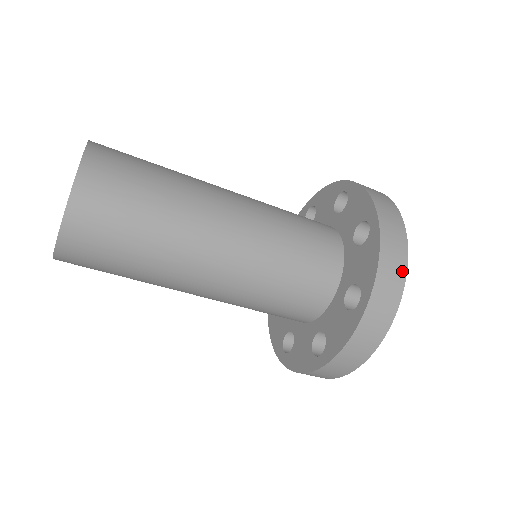
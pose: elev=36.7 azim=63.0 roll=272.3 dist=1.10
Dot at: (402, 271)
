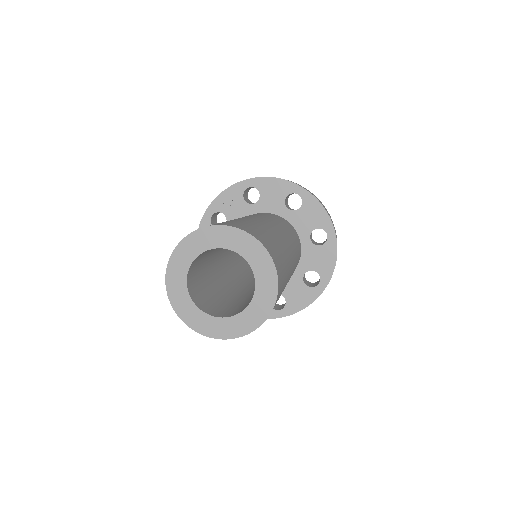
Dot at: occluded
